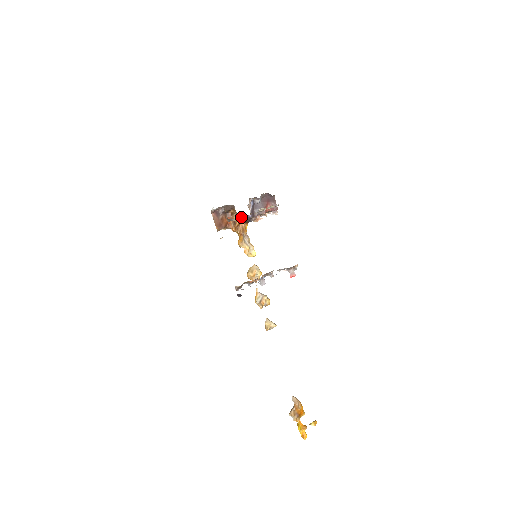
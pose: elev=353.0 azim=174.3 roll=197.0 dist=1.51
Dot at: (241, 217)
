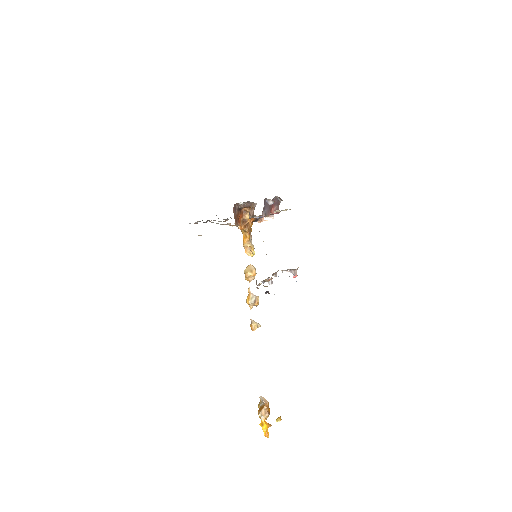
Dot at: (258, 216)
